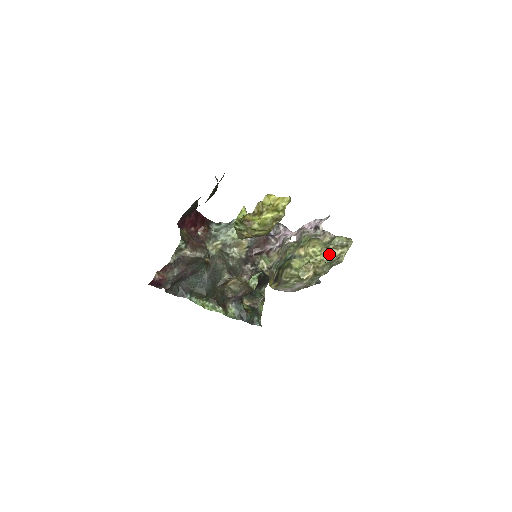
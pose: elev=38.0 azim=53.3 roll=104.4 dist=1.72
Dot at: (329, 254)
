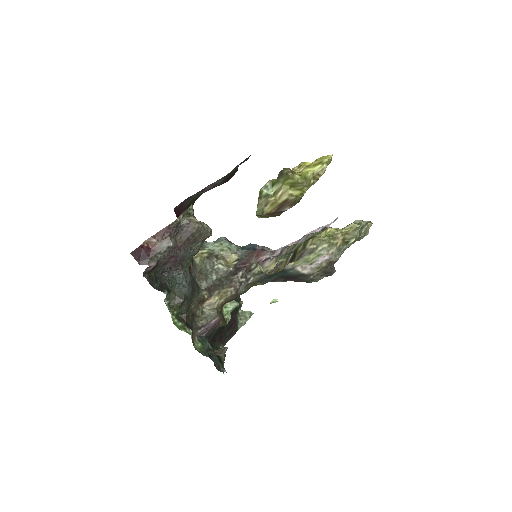
Dot at: (354, 227)
